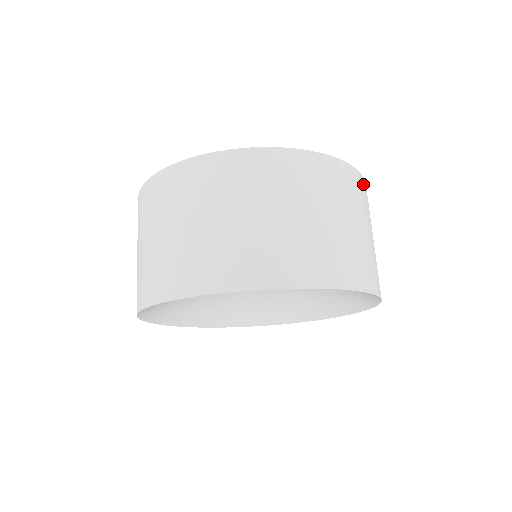
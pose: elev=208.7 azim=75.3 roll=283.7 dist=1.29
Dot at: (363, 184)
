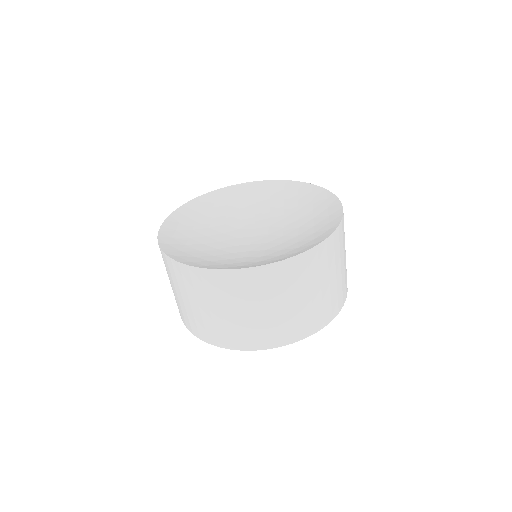
Dot at: (342, 225)
